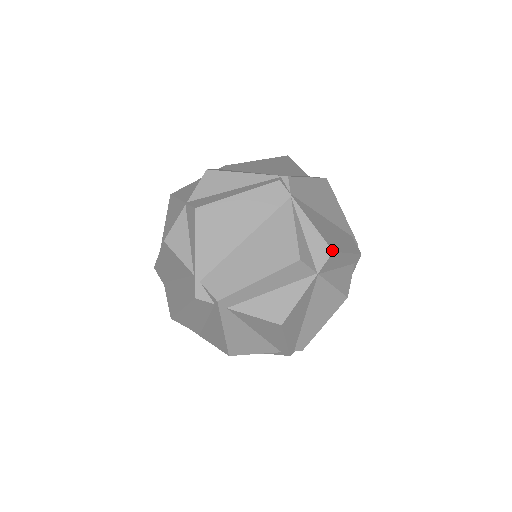
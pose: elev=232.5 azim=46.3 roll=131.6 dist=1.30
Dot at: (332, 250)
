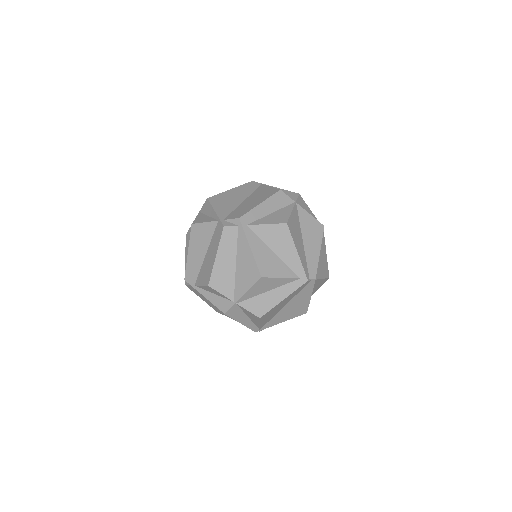
Dot at: (298, 193)
